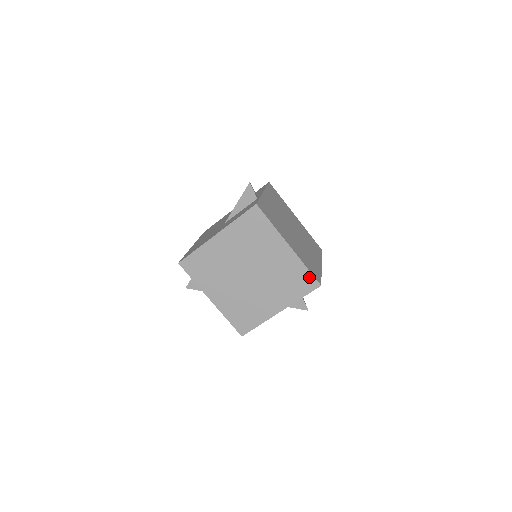
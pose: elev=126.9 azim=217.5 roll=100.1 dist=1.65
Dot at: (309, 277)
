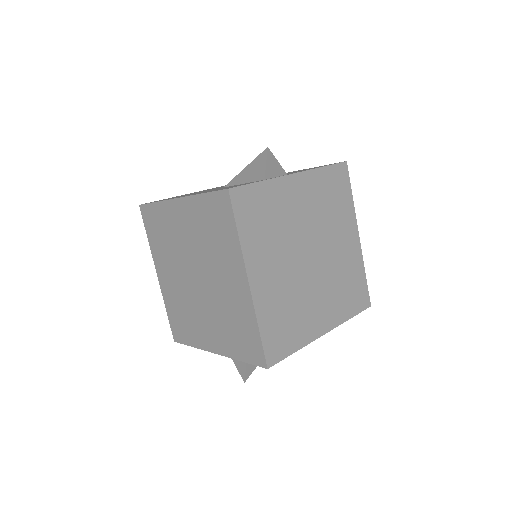
Dot at: (258, 344)
